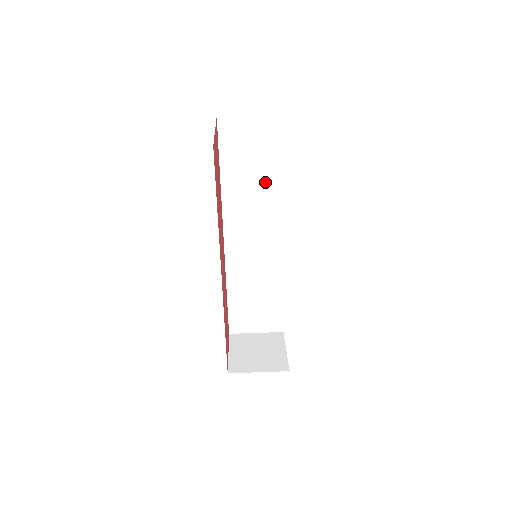
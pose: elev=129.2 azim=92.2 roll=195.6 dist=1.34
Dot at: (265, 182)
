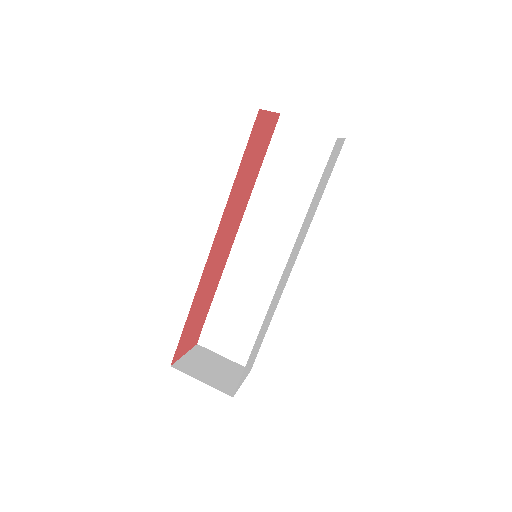
Dot at: (298, 194)
